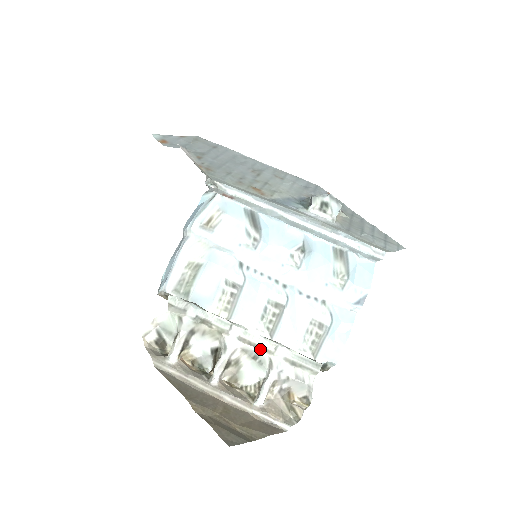
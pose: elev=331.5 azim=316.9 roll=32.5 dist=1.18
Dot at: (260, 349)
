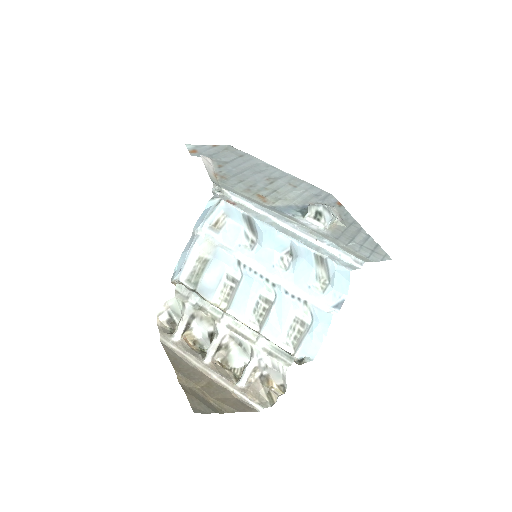
Dot at: (244, 337)
